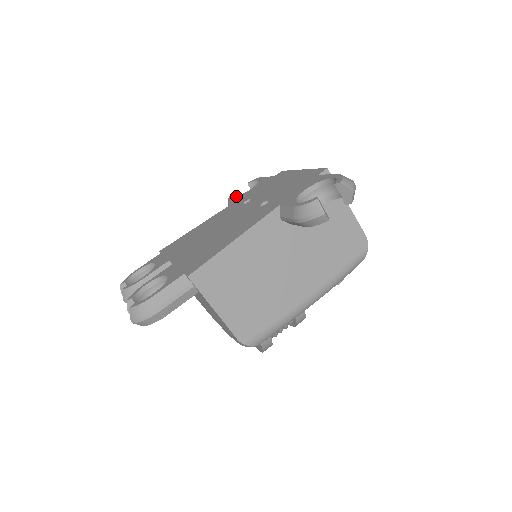
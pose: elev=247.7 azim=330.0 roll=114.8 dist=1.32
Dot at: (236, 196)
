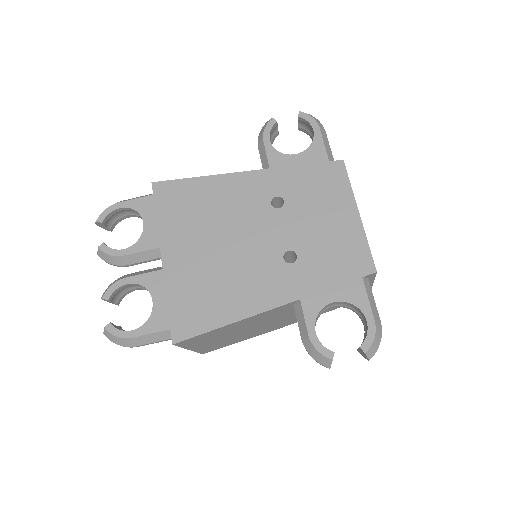
Dot at: (273, 147)
